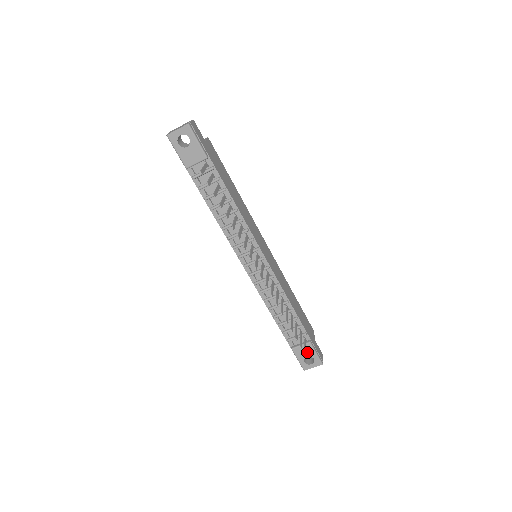
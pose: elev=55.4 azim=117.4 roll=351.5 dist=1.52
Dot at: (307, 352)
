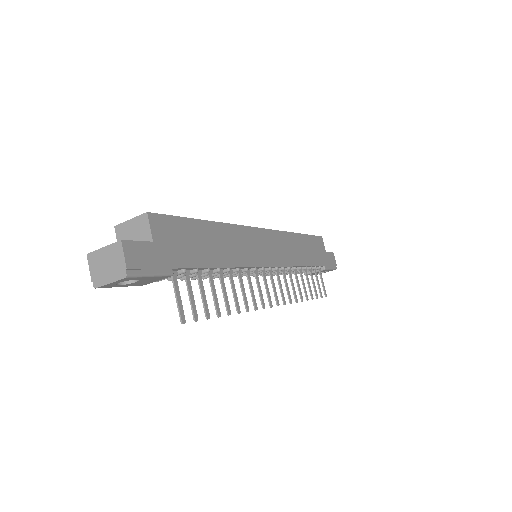
Dot at: occluded
